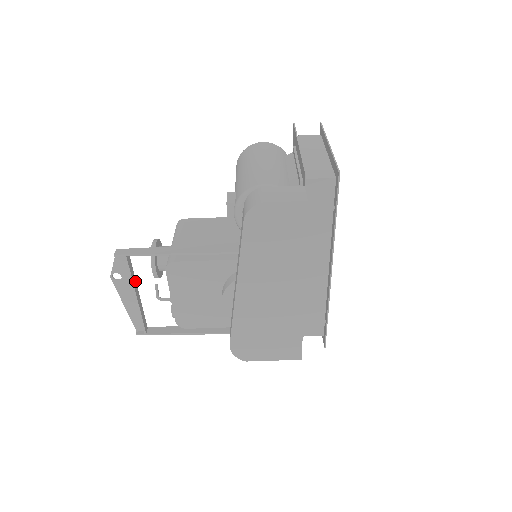
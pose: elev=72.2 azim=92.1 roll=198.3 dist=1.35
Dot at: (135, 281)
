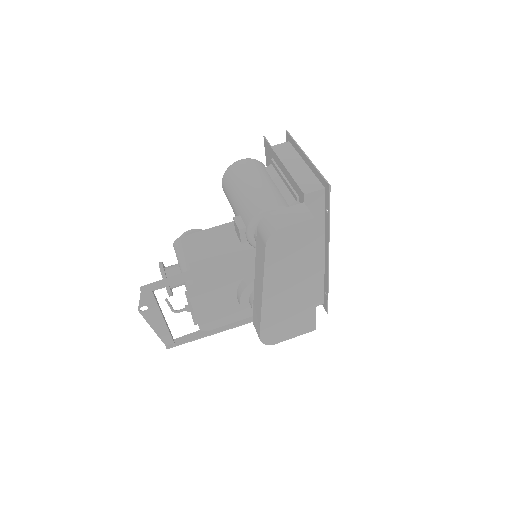
Dot at: occluded
